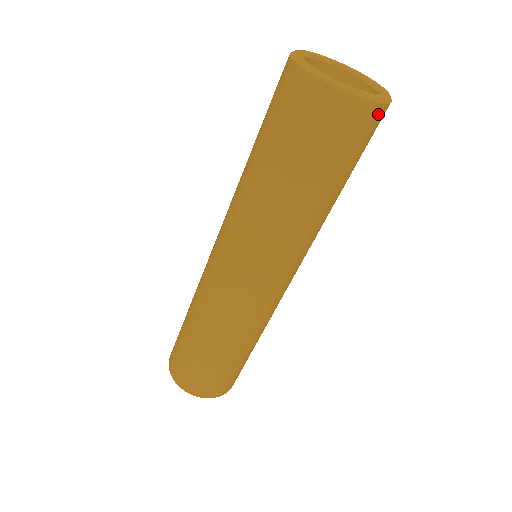
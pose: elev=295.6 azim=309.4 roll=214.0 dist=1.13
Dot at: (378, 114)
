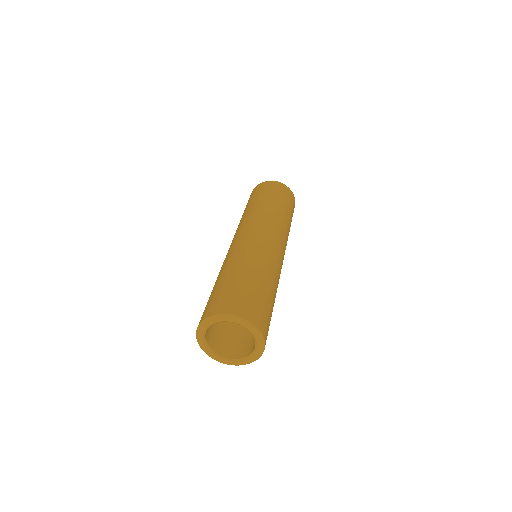
Dot at: occluded
